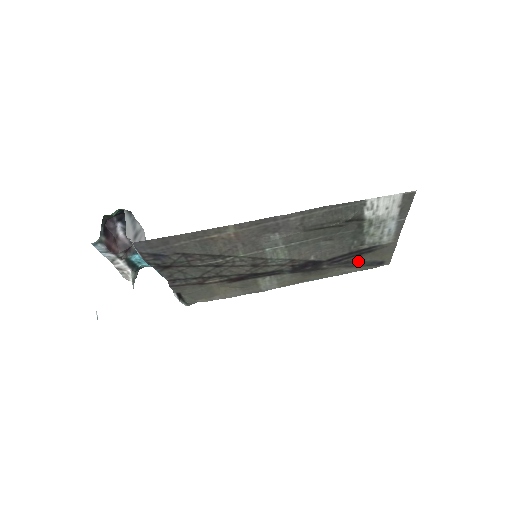
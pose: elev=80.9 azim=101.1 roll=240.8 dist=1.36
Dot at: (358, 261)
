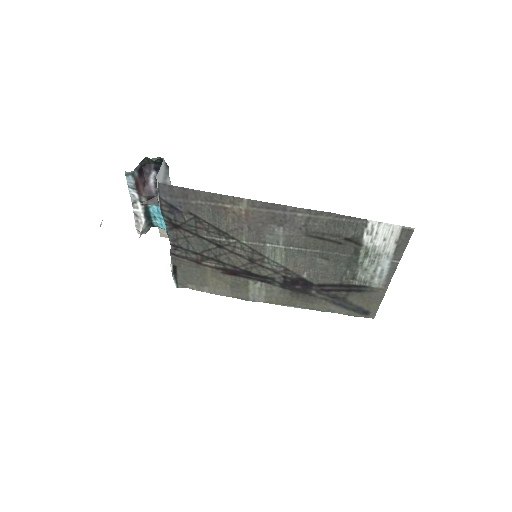
Dot at: (345, 300)
